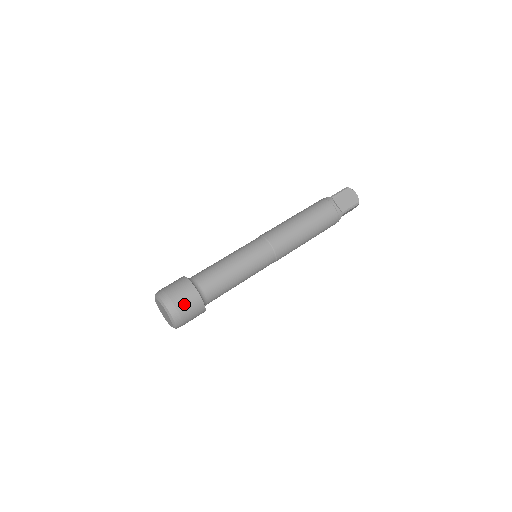
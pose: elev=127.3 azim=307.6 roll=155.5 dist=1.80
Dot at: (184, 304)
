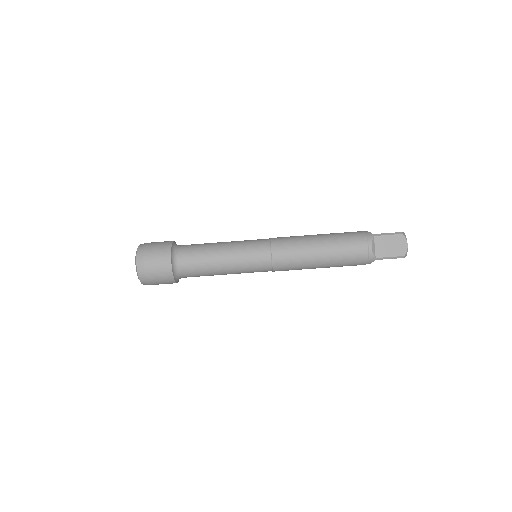
Dot at: (153, 269)
